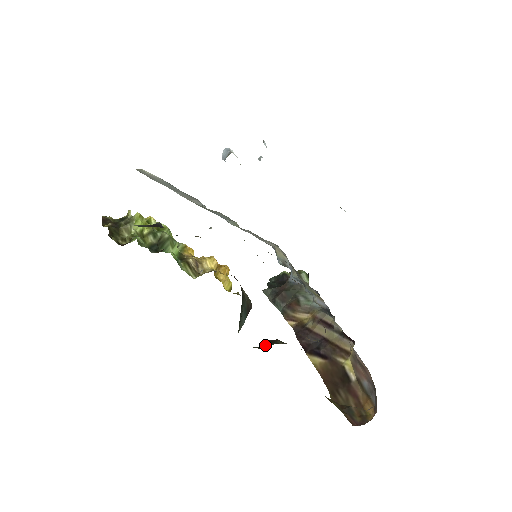
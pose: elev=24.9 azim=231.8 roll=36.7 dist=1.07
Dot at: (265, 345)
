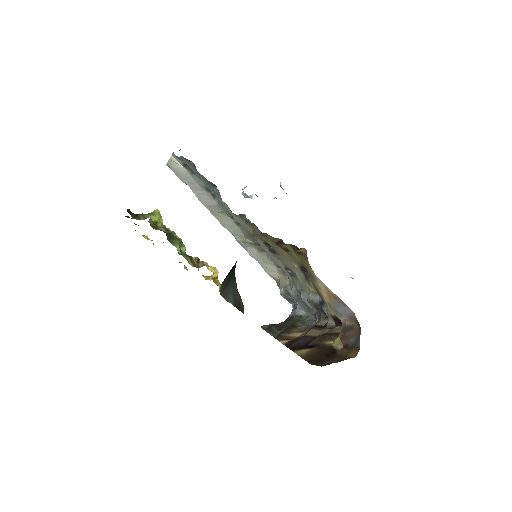
Dot at: occluded
